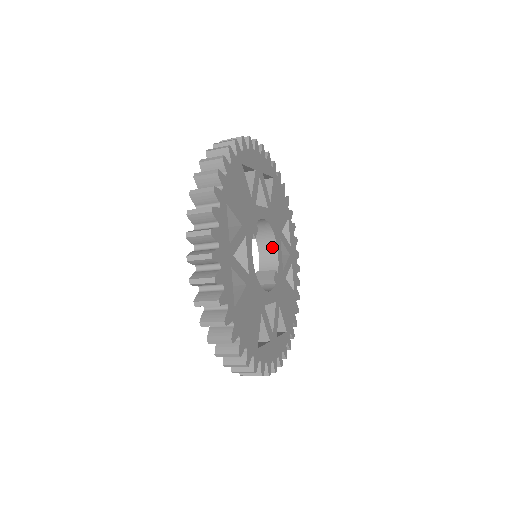
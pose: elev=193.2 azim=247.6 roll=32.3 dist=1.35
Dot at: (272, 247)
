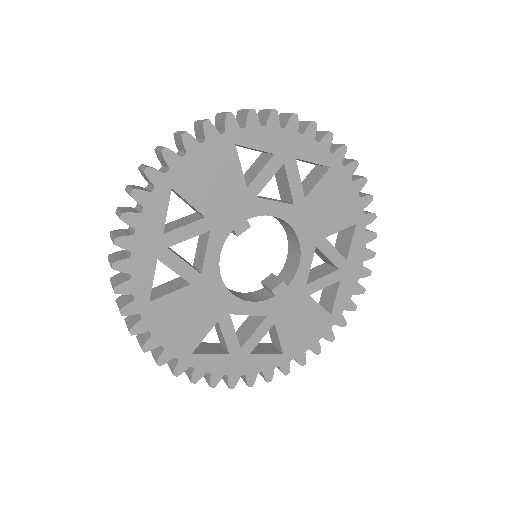
Dot at: (297, 252)
